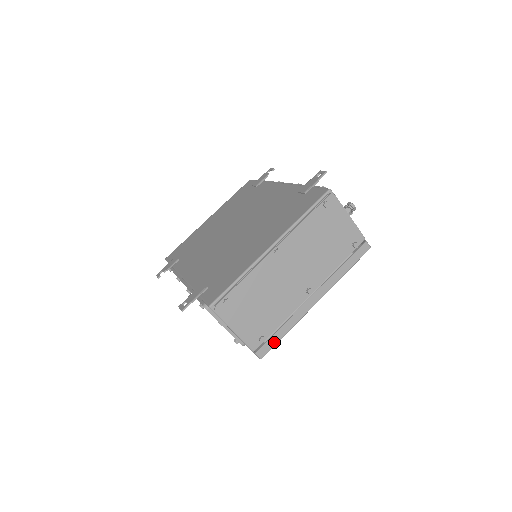
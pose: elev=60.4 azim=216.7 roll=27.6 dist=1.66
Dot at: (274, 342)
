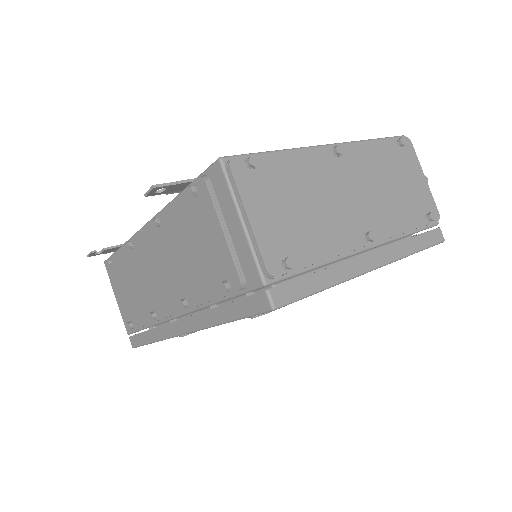
Dot at: (302, 290)
